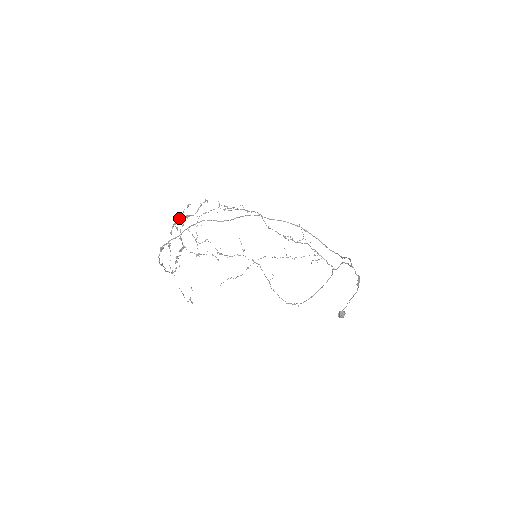
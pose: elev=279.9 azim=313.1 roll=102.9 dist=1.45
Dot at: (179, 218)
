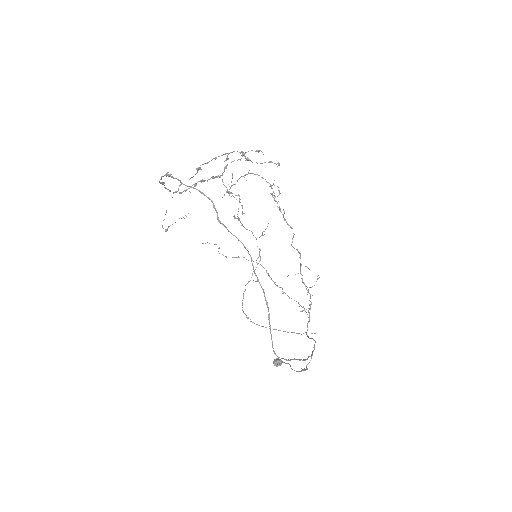
Dot at: (240, 152)
